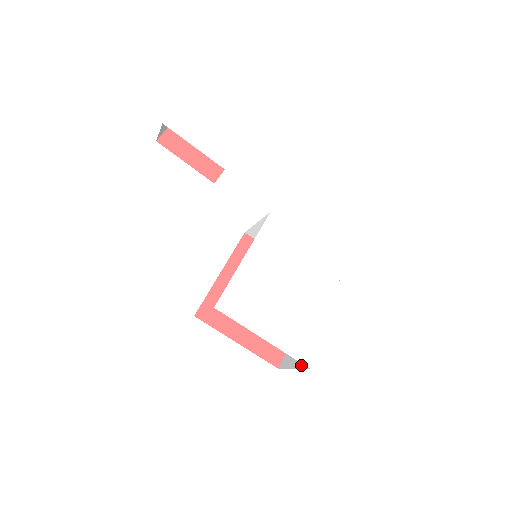
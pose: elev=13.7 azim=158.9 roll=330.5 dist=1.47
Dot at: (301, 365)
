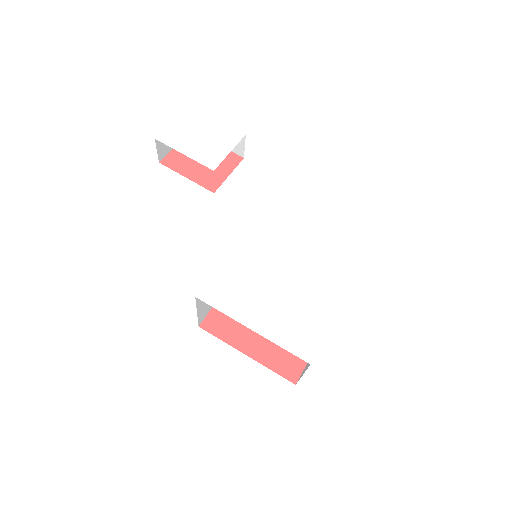
Dot at: (307, 367)
